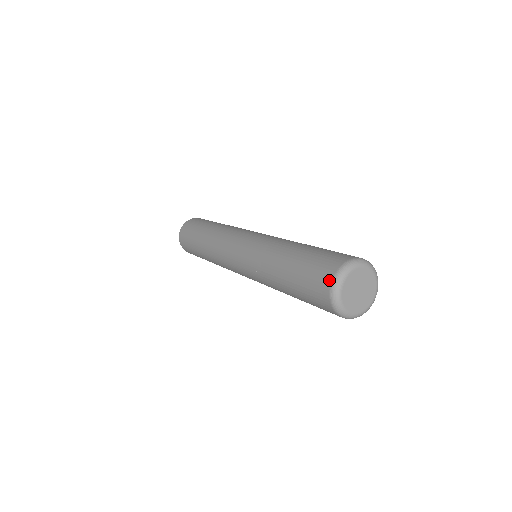
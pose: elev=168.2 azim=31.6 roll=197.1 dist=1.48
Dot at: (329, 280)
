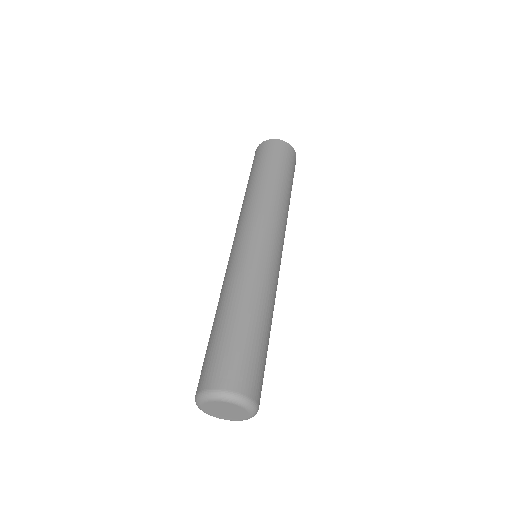
Dot at: (218, 385)
